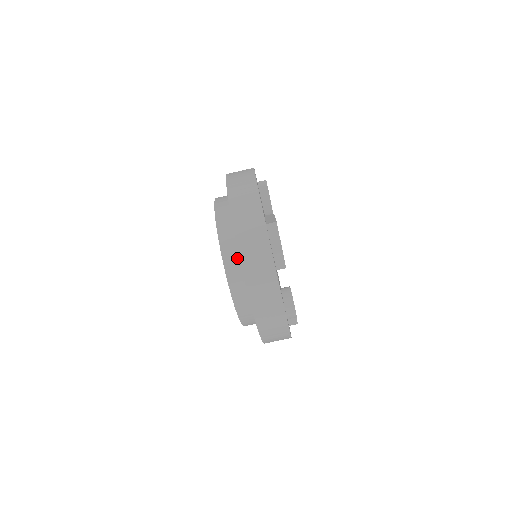
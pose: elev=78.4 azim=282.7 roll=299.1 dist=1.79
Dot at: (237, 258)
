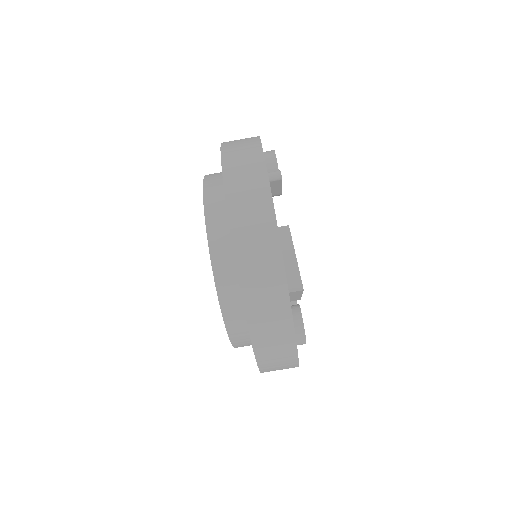
Dot at: (243, 316)
